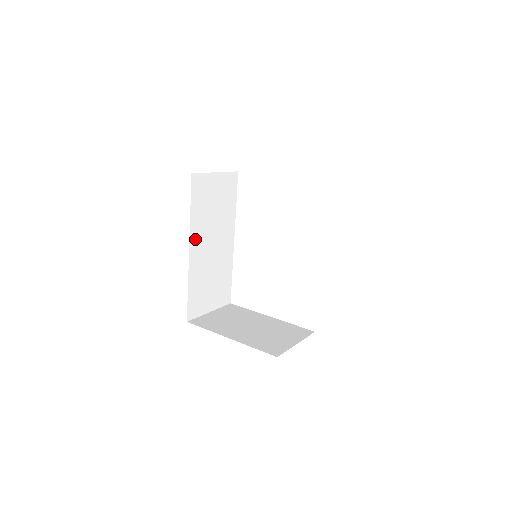
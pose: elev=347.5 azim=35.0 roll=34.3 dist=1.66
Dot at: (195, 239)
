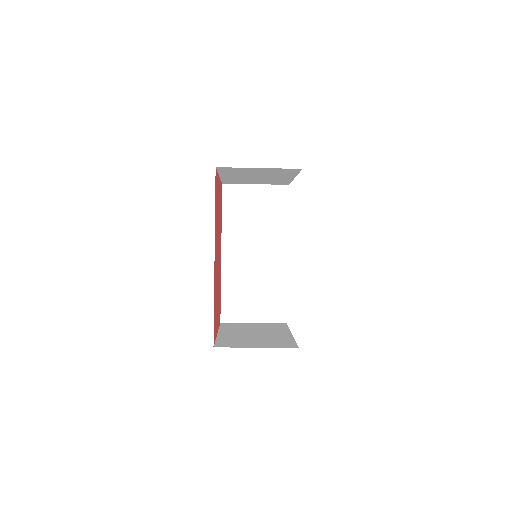
Dot at: (229, 244)
